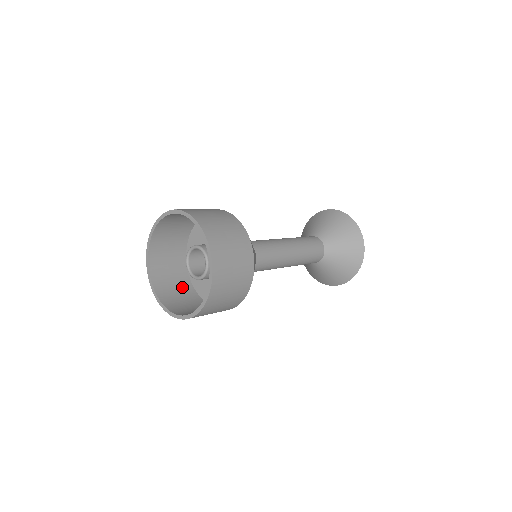
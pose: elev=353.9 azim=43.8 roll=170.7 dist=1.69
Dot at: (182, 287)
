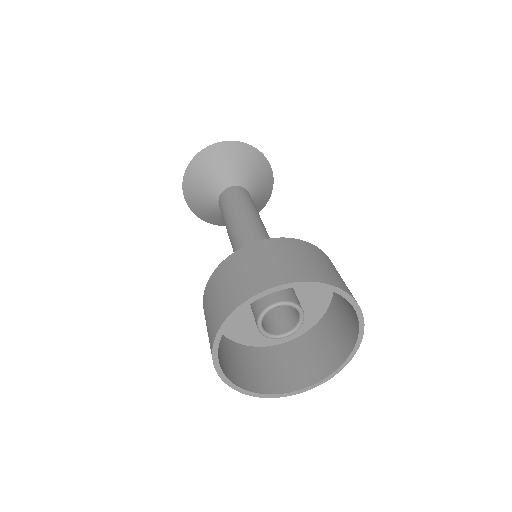
Dot at: occluded
